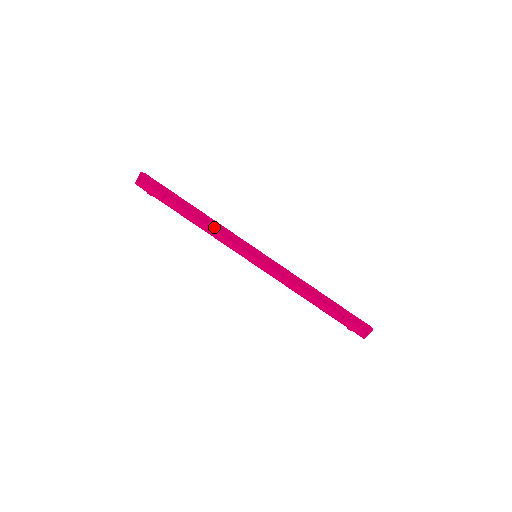
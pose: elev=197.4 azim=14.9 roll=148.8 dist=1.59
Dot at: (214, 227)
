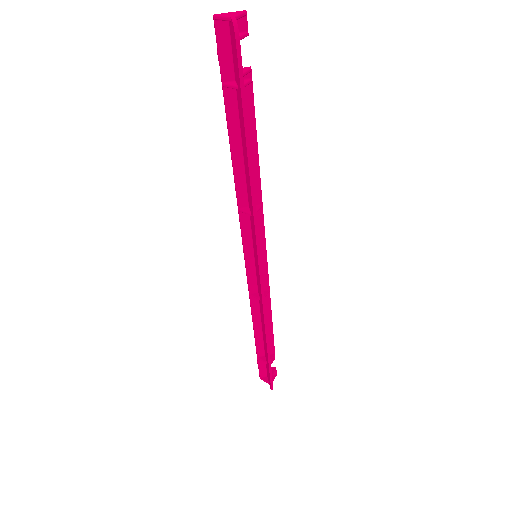
Dot at: (249, 191)
